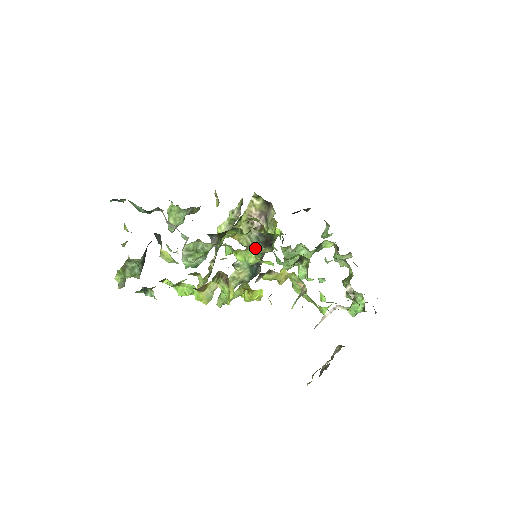
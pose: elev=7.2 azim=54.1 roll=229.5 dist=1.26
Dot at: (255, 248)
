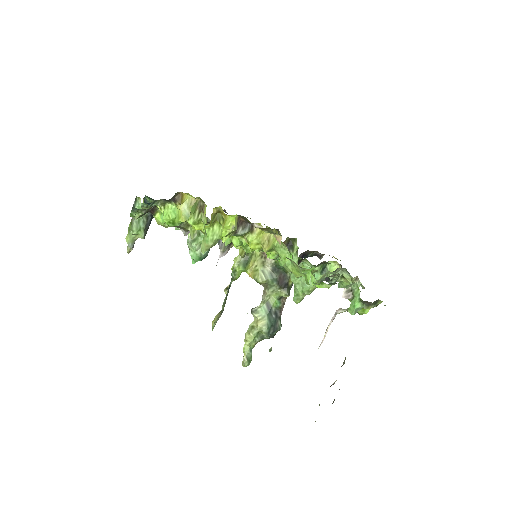
Dot at: (271, 291)
